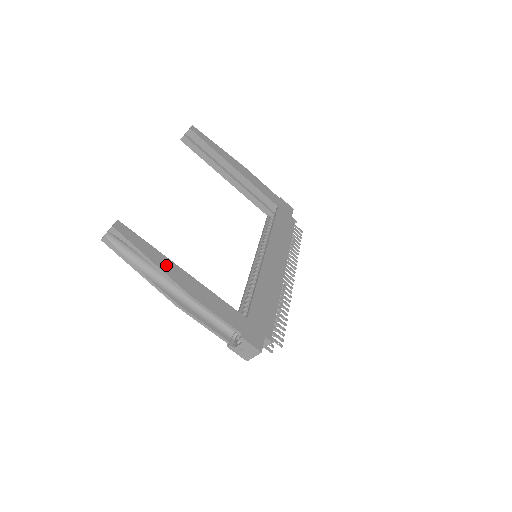
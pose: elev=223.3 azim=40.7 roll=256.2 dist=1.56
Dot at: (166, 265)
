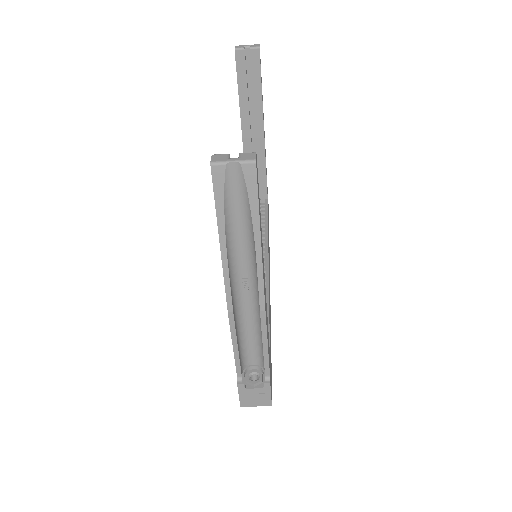
Dot at: (262, 253)
